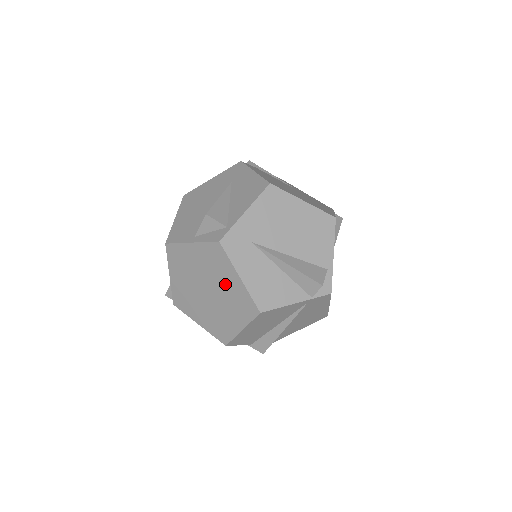
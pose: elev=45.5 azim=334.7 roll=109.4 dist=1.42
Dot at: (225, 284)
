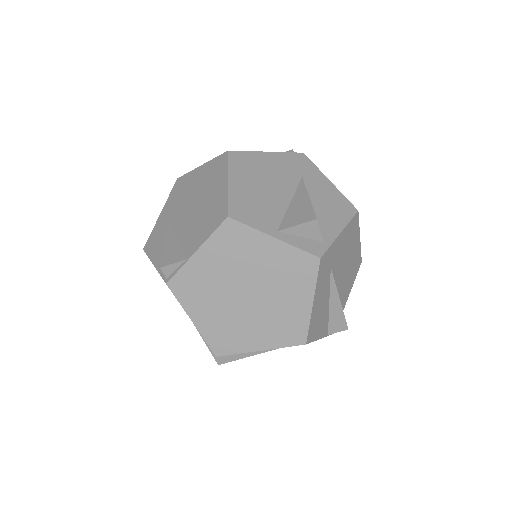
Dot at: (284, 300)
